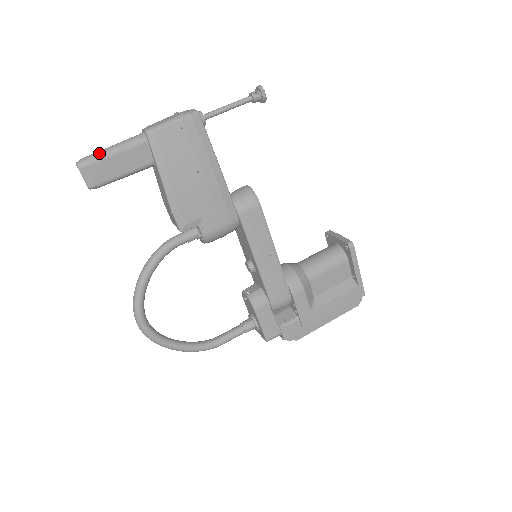
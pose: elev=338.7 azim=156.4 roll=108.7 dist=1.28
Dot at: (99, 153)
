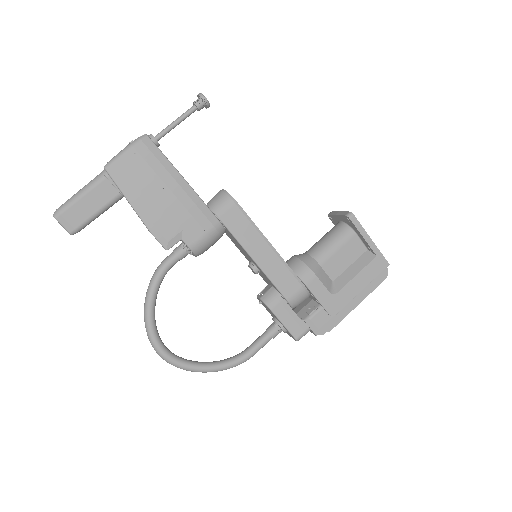
Dot at: (69, 200)
